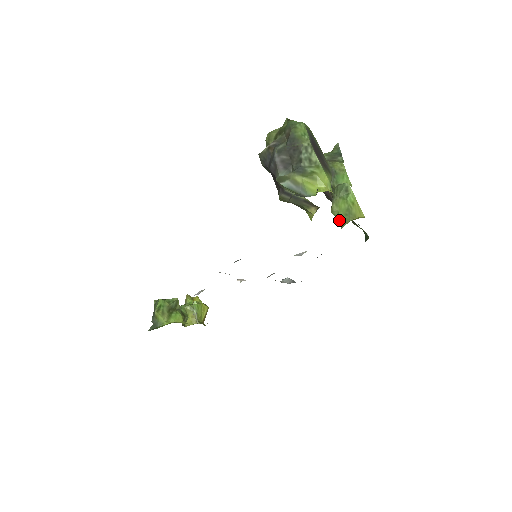
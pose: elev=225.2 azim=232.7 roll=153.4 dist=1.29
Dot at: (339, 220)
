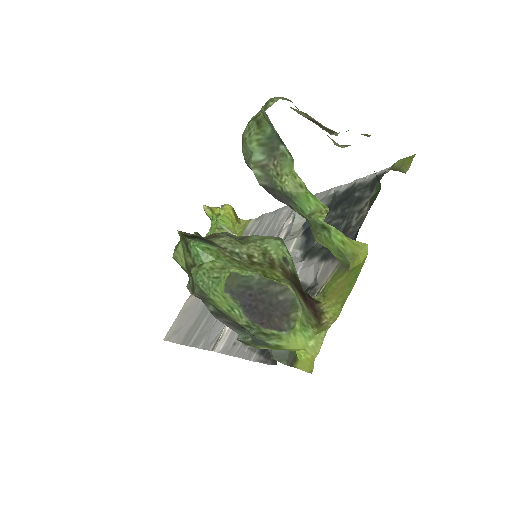
Dot at: (334, 254)
